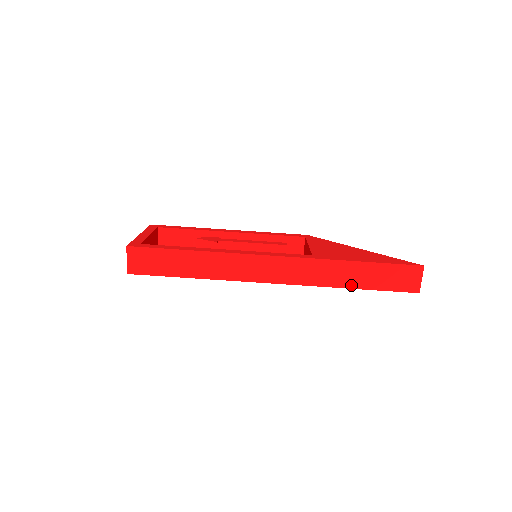
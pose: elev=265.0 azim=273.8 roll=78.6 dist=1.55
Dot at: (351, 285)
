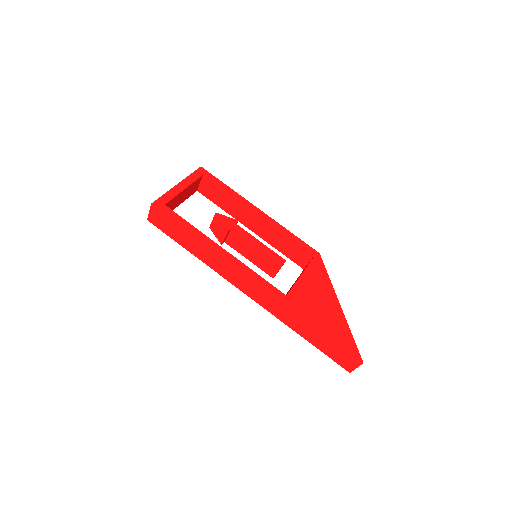
Dot at: (302, 334)
